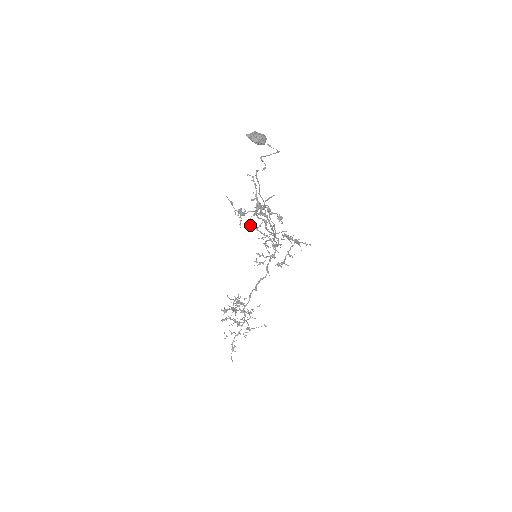
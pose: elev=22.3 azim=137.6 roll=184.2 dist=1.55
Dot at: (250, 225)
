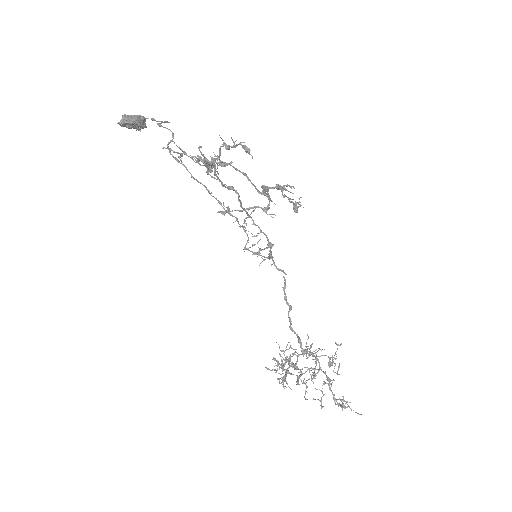
Dot at: (219, 211)
